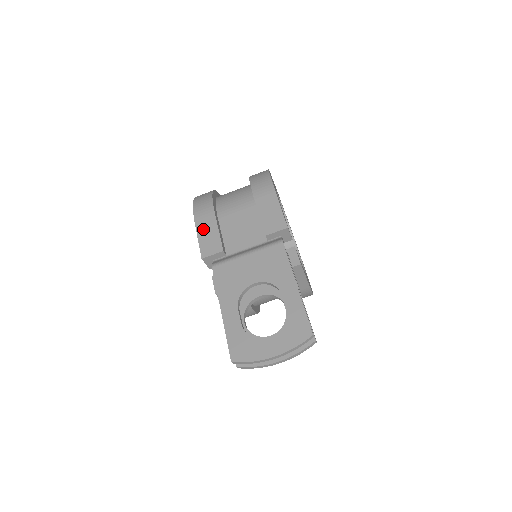
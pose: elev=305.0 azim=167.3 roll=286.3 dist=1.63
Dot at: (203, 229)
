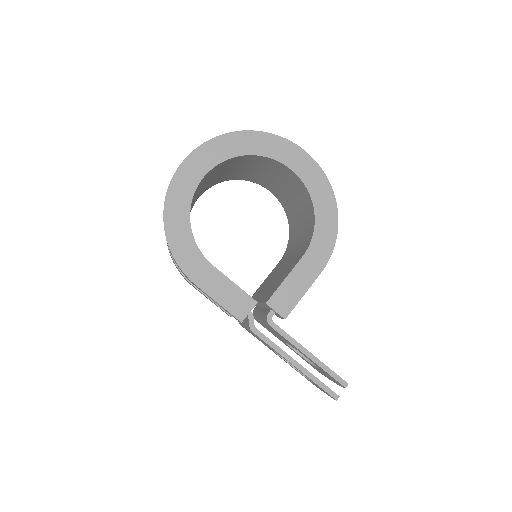
Dot at: occluded
